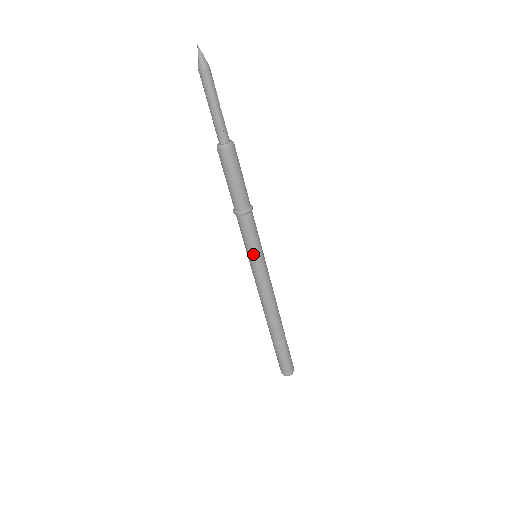
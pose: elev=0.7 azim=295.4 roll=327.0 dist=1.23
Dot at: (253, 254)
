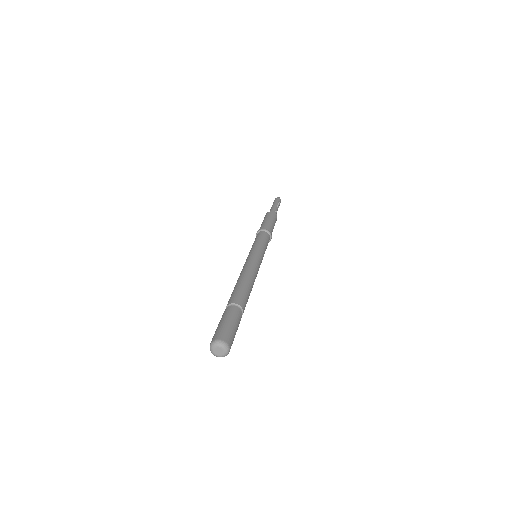
Dot at: (255, 247)
